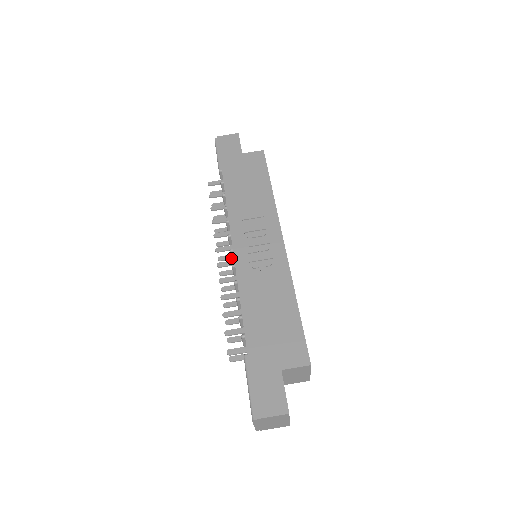
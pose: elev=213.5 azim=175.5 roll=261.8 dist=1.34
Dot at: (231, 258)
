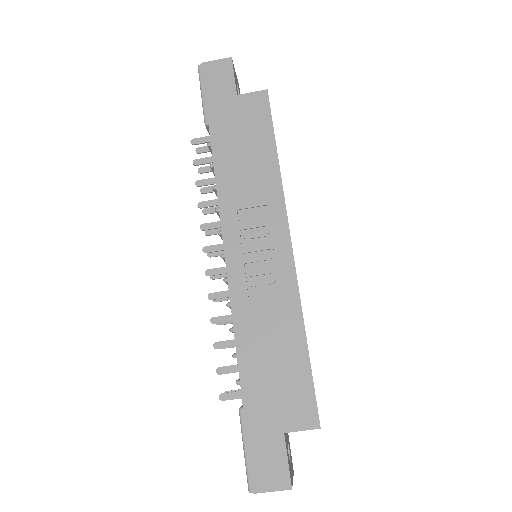
Dot at: occluded
